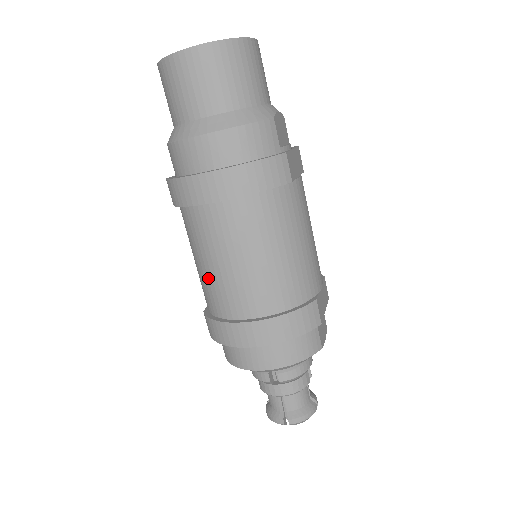
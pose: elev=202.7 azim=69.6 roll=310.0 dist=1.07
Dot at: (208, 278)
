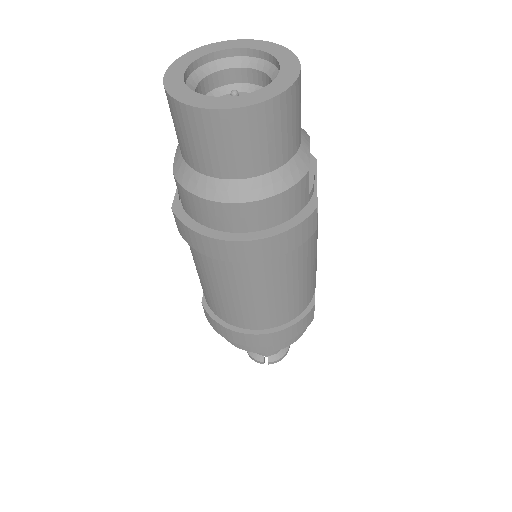
Dot at: (217, 297)
